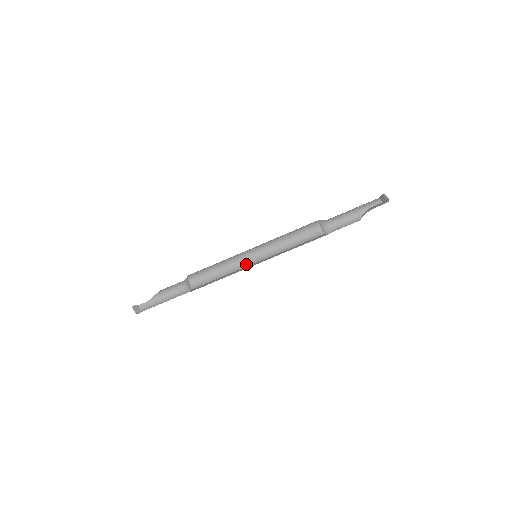
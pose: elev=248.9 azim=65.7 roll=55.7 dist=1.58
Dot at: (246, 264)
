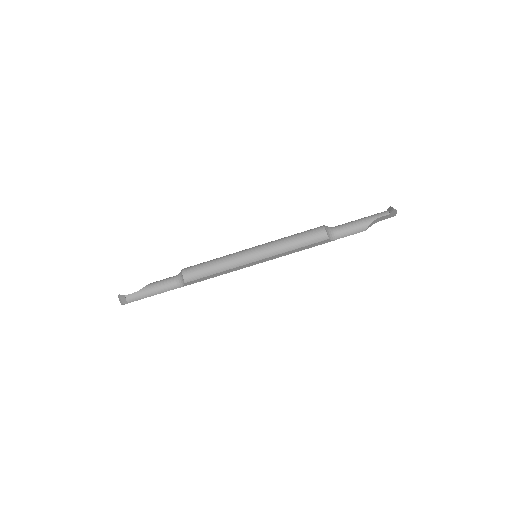
Dot at: (245, 262)
